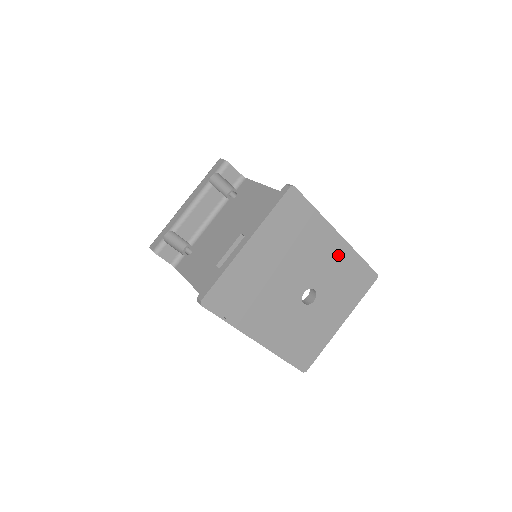
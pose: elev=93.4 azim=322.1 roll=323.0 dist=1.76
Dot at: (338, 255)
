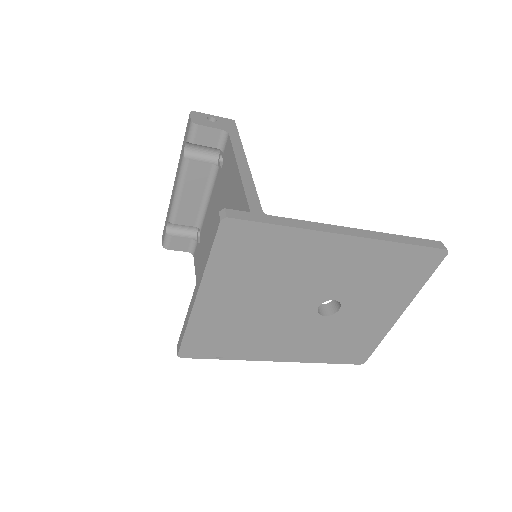
Dot at: (355, 256)
